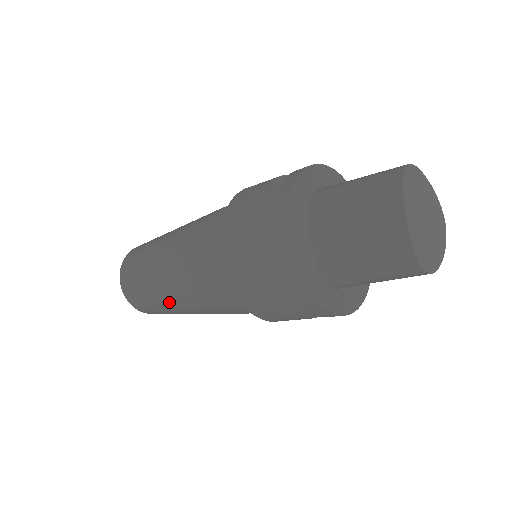
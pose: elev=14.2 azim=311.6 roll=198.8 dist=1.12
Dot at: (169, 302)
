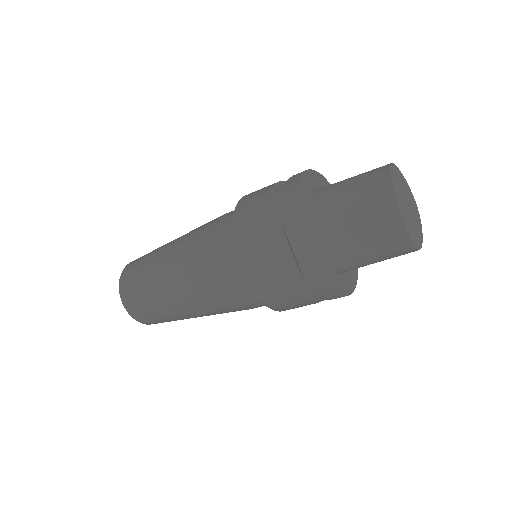
Dot at: (177, 309)
